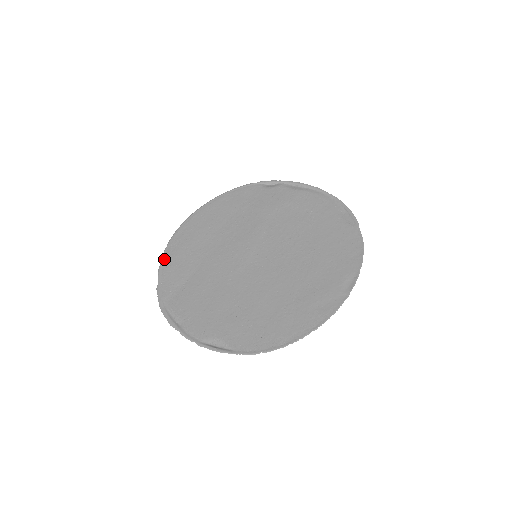
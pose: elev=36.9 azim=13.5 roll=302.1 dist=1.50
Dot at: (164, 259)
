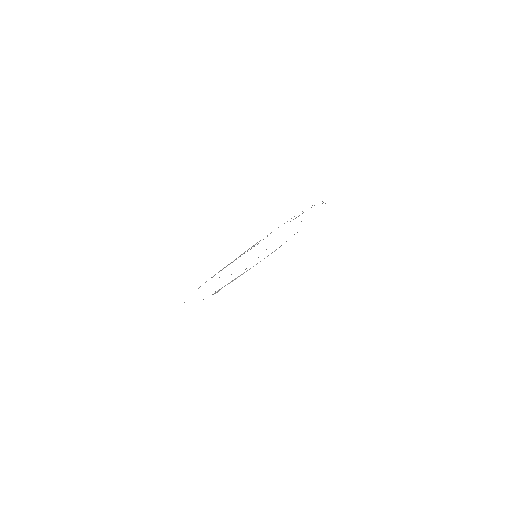
Dot at: occluded
